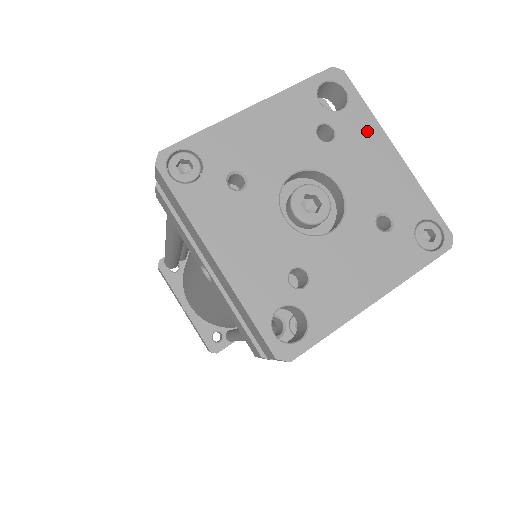
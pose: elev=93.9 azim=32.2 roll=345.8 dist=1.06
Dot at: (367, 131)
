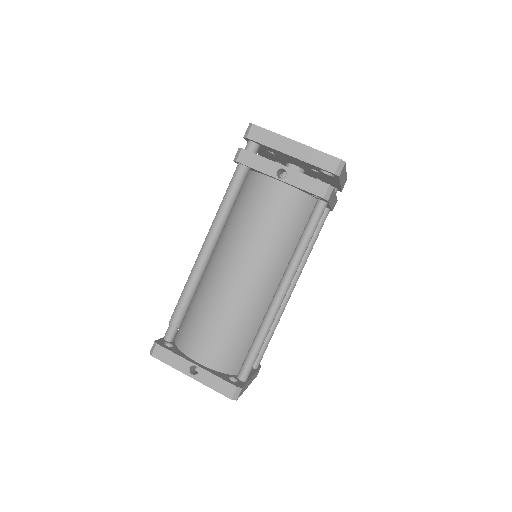
Dot at: occluded
